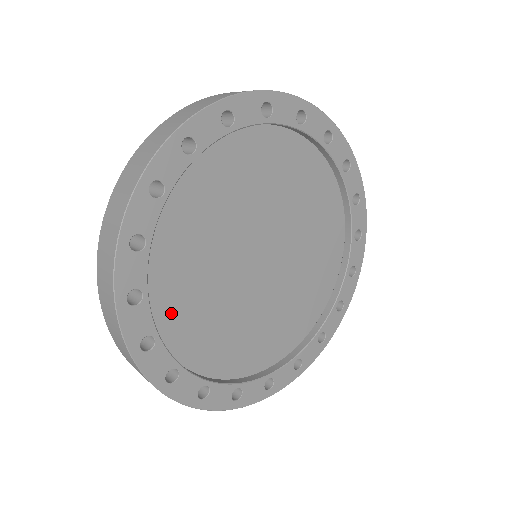
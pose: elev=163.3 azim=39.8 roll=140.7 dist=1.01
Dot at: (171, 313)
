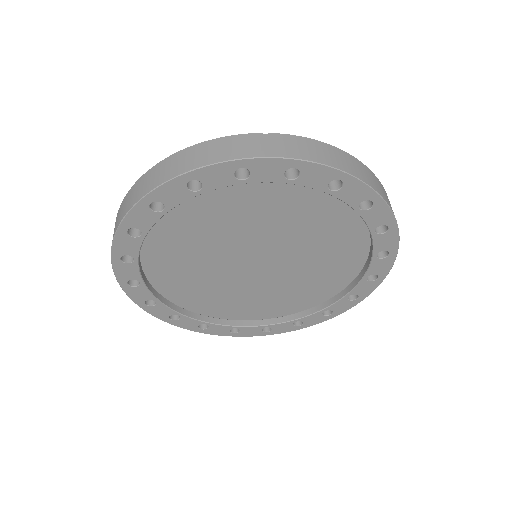
Dot at: (234, 312)
